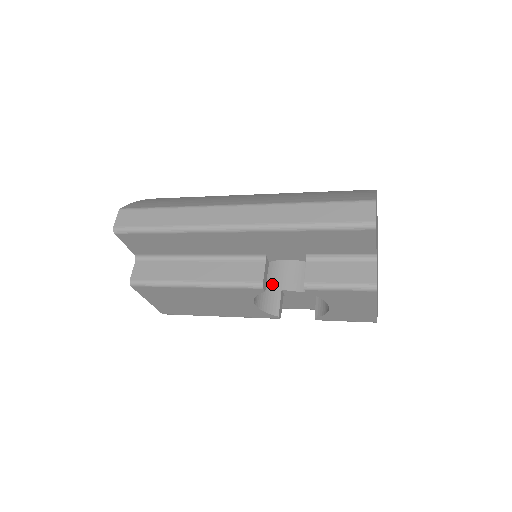
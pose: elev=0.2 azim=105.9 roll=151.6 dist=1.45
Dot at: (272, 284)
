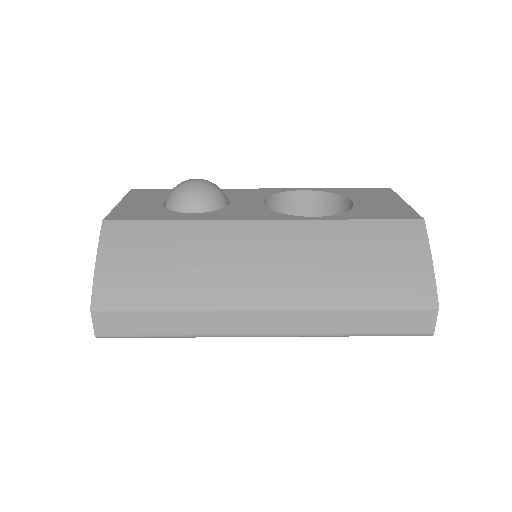
Dot at: occluded
